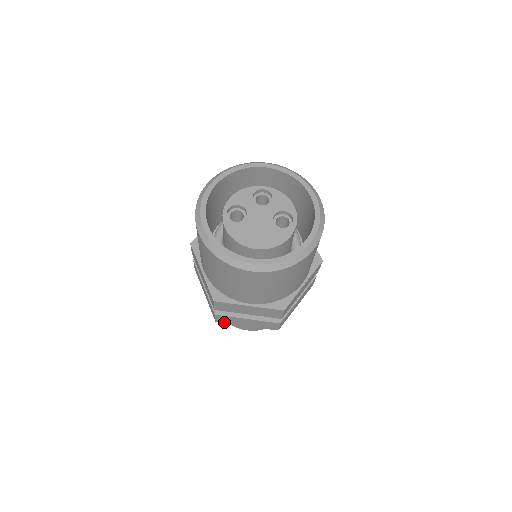
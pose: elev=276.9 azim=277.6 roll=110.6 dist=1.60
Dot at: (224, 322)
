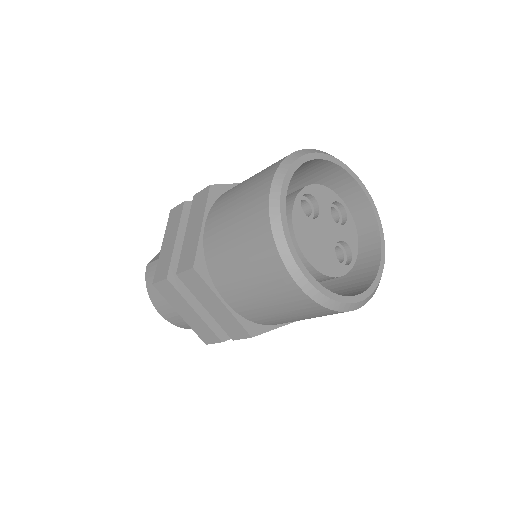
Dot at: (162, 292)
